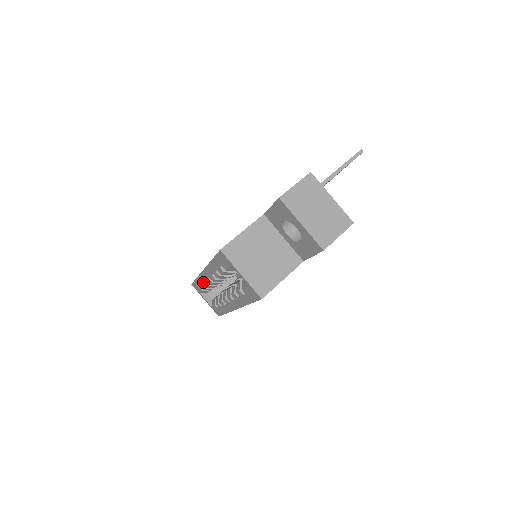
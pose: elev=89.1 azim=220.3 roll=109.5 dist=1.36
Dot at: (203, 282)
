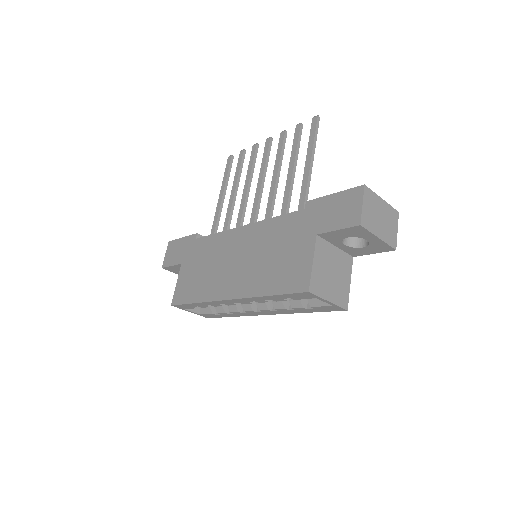
Dot at: (212, 305)
